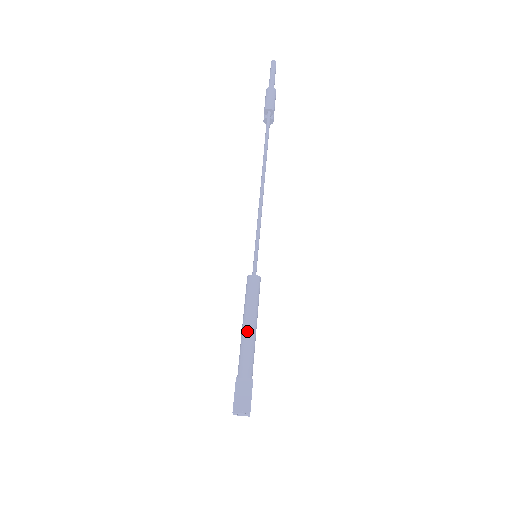
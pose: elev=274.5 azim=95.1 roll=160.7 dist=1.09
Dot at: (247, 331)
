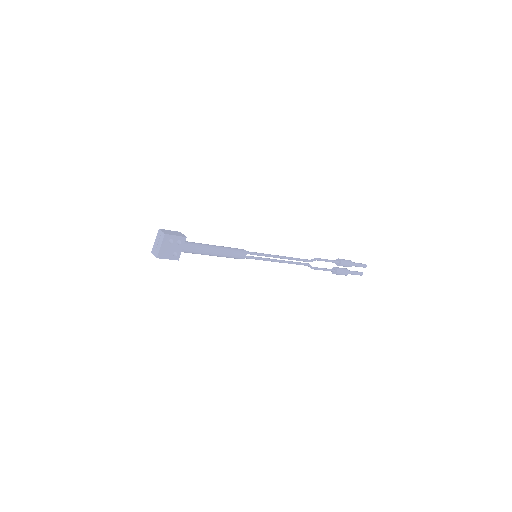
Dot at: occluded
